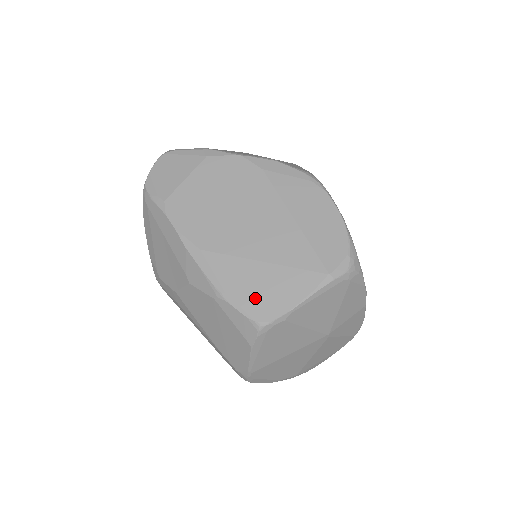
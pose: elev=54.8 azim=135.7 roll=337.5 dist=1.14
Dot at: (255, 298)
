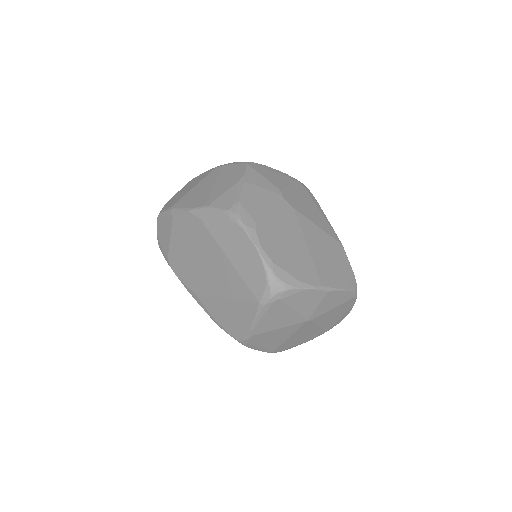
Dot at: (230, 324)
